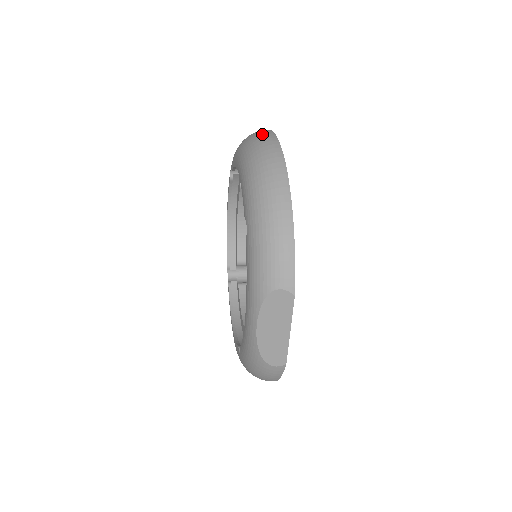
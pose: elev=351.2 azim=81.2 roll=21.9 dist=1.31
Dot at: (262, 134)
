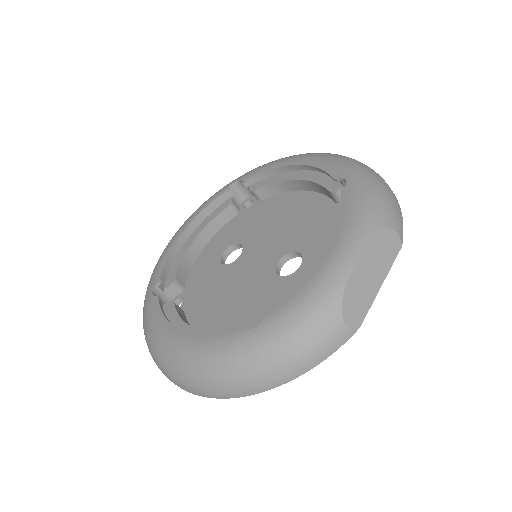
Dot at: occluded
